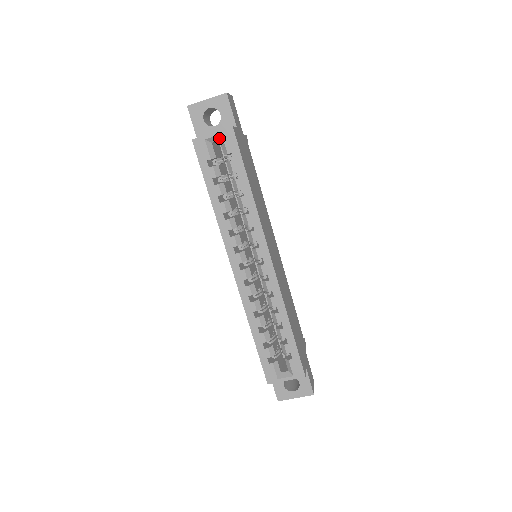
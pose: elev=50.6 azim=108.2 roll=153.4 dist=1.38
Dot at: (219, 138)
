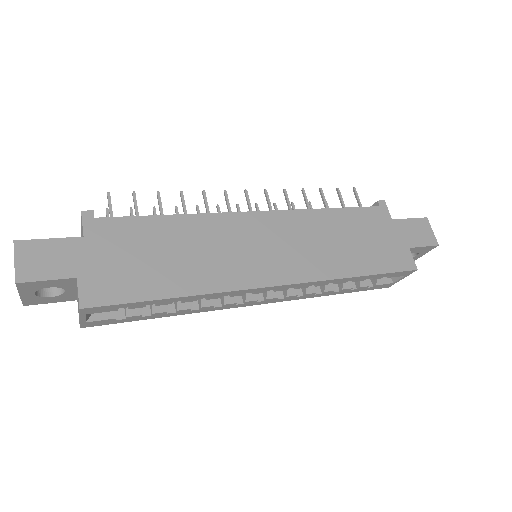
Dot at: occluded
